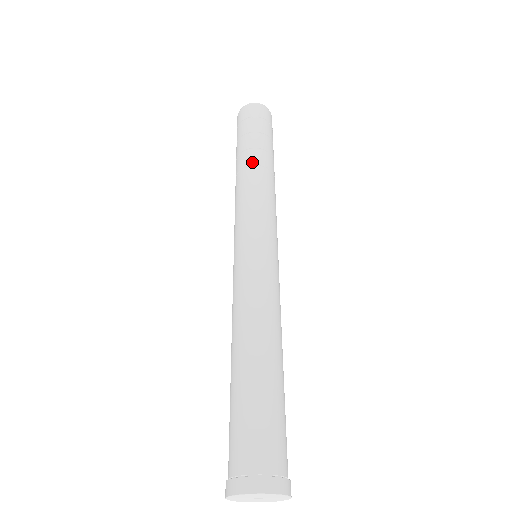
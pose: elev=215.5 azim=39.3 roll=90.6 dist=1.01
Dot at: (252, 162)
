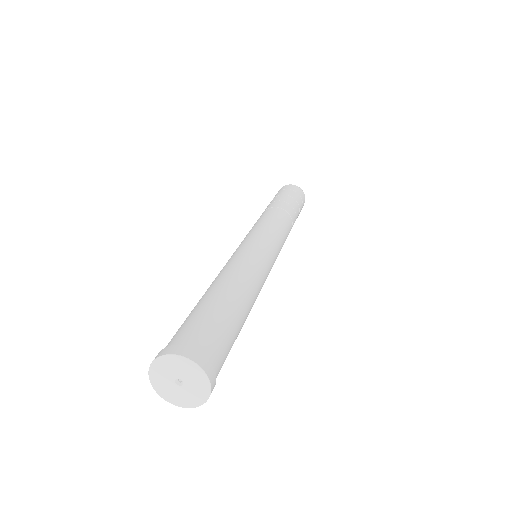
Dot at: (279, 206)
